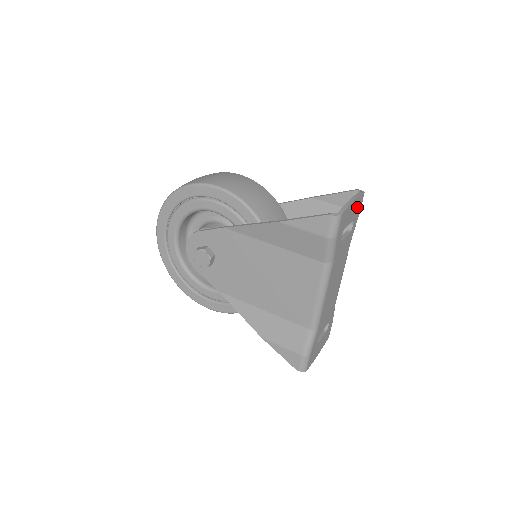
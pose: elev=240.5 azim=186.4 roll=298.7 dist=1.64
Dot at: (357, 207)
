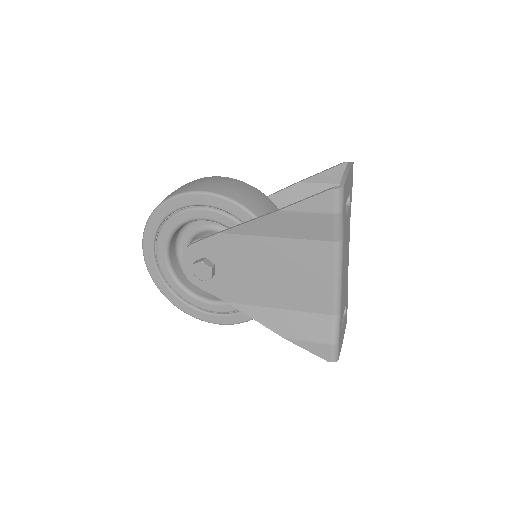
Dot at: (351, 179)
